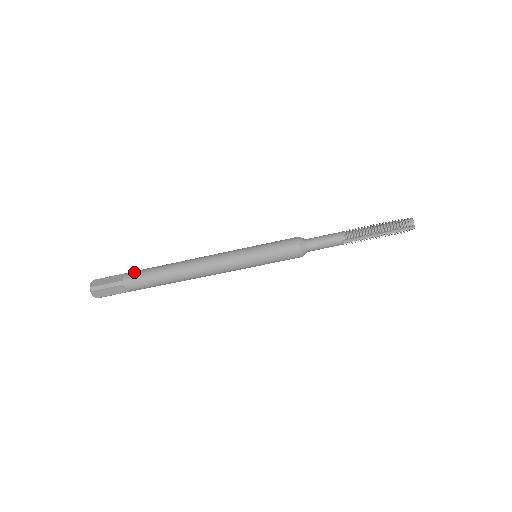
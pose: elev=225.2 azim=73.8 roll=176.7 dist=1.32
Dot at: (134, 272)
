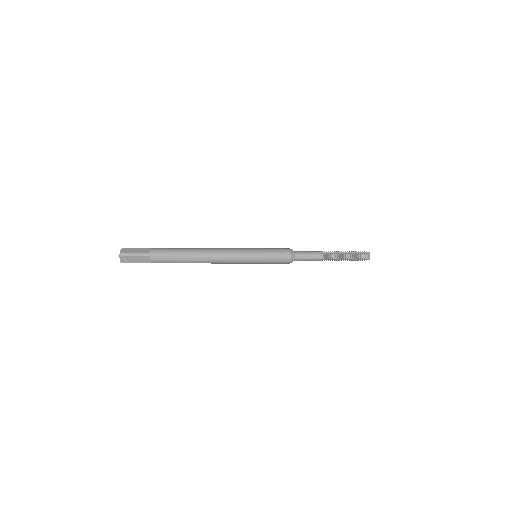
Dot at: (158, 259)
